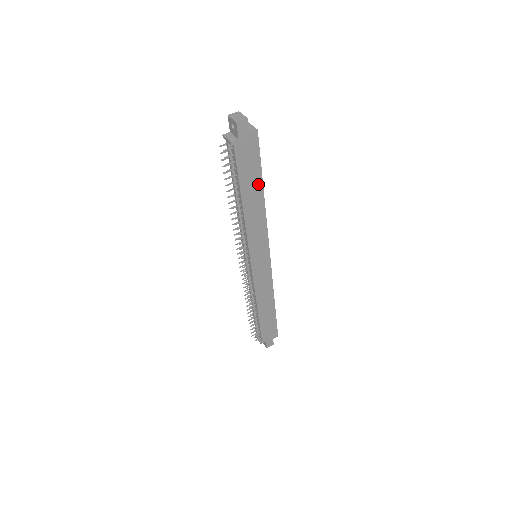
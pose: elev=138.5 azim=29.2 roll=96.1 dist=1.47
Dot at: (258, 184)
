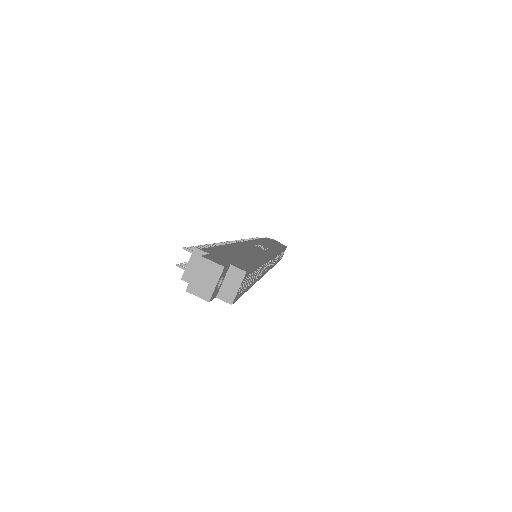
Dot at: occluded
